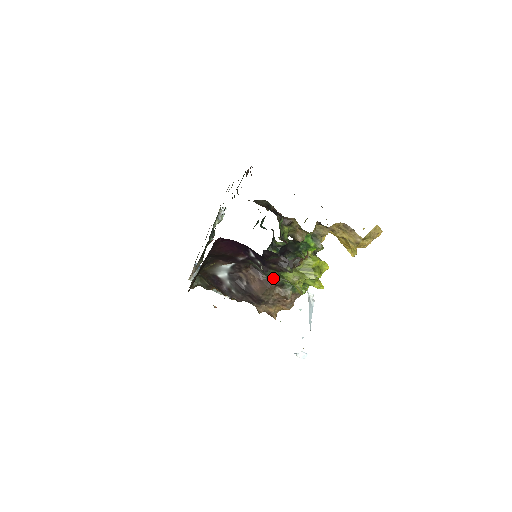
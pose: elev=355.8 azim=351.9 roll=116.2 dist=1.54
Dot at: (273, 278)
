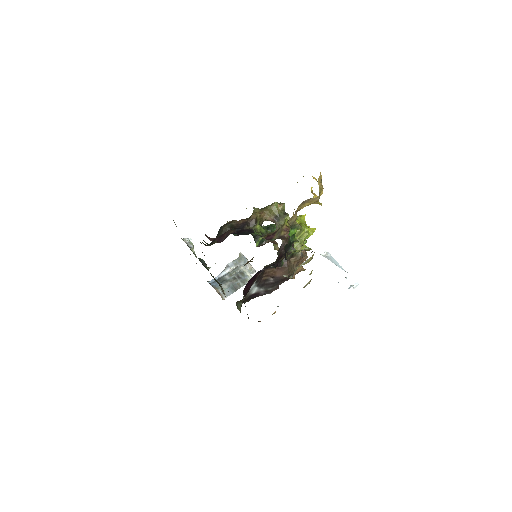
Dot at: (283, 259)
